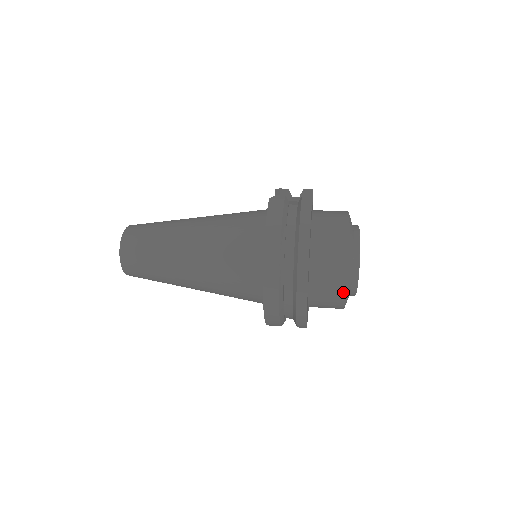
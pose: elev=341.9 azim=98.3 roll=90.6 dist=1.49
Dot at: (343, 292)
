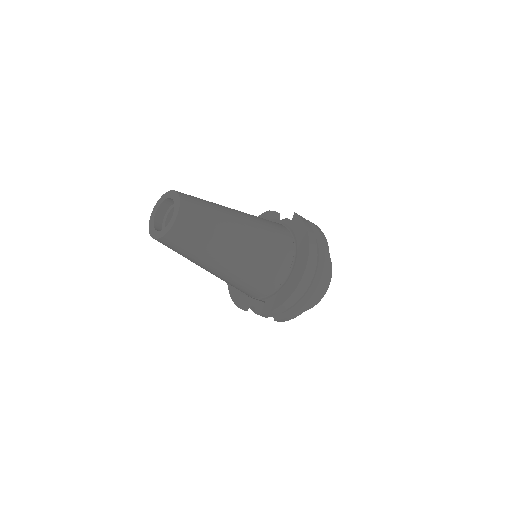
Dot at: (323, 294)
